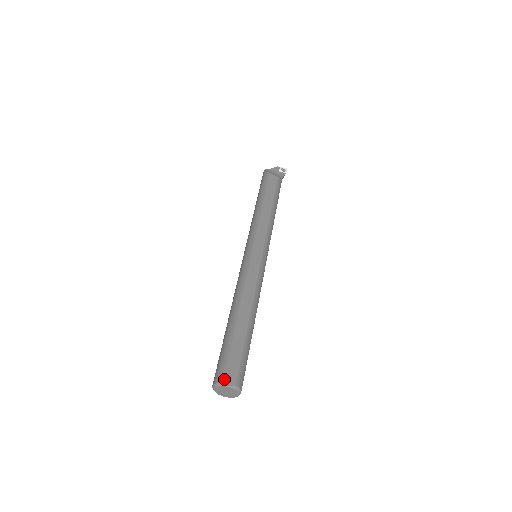
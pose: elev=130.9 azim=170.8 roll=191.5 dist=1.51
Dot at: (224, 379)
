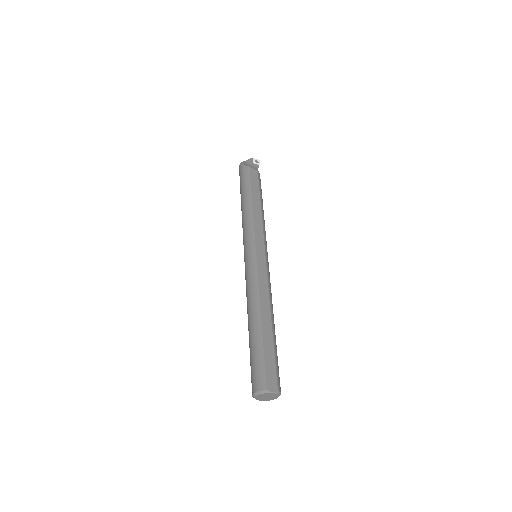
Dot at: (267, 386)
